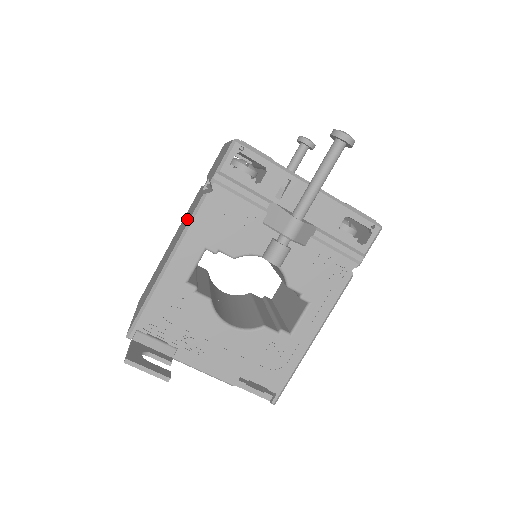
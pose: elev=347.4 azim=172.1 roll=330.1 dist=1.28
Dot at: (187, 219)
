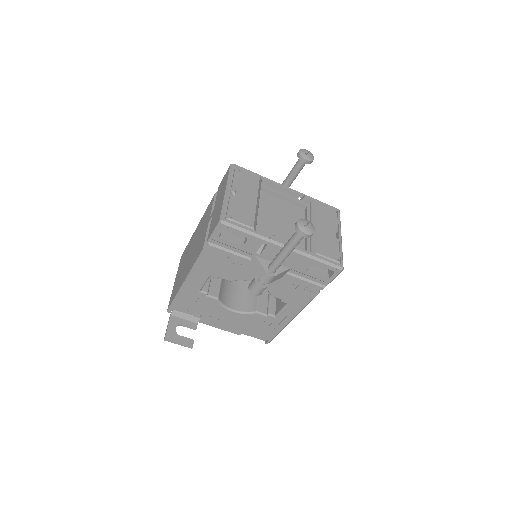
Dot at: (198, 247)
